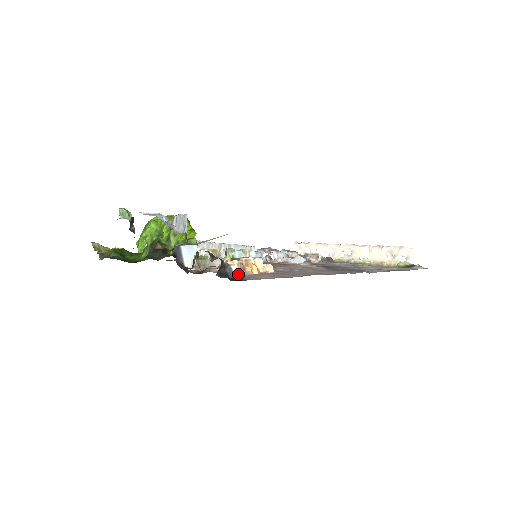
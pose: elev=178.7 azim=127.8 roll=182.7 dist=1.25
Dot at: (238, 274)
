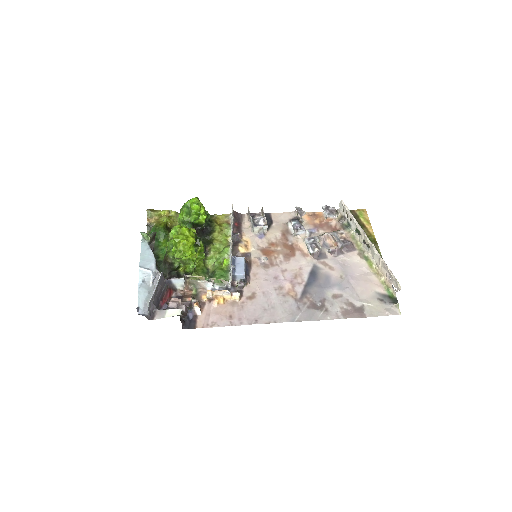
Dot at: (200, 313)
